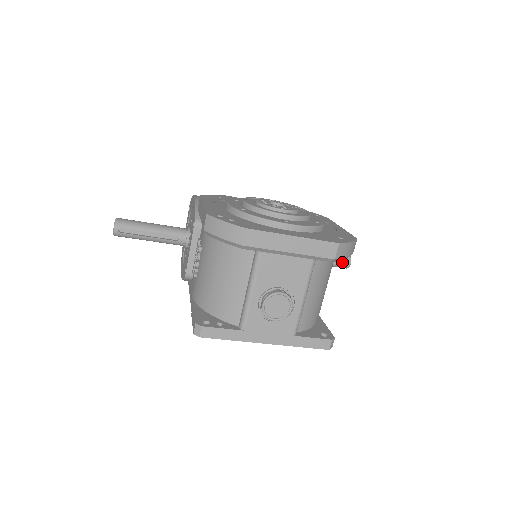
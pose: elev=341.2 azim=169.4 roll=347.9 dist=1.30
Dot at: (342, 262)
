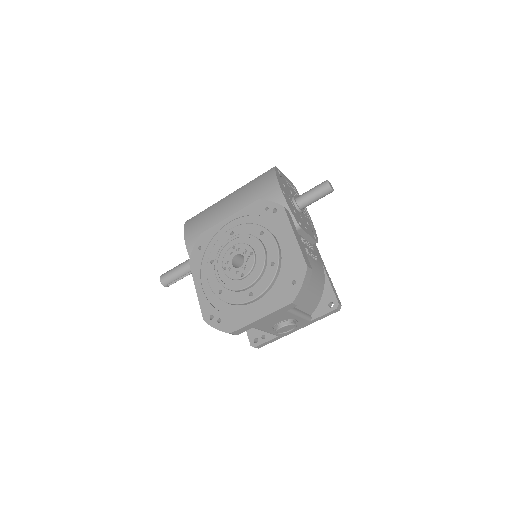
Dot at: (324, 195)
